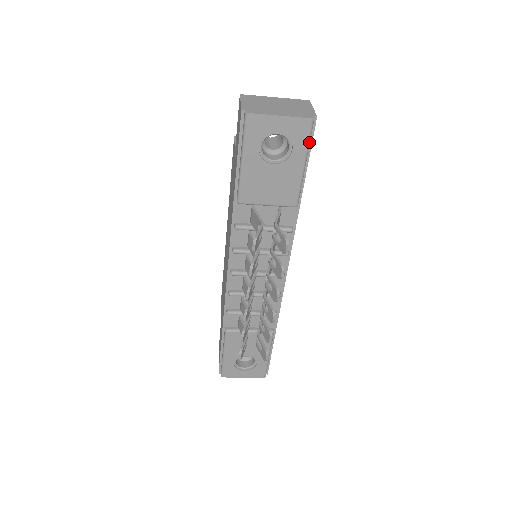
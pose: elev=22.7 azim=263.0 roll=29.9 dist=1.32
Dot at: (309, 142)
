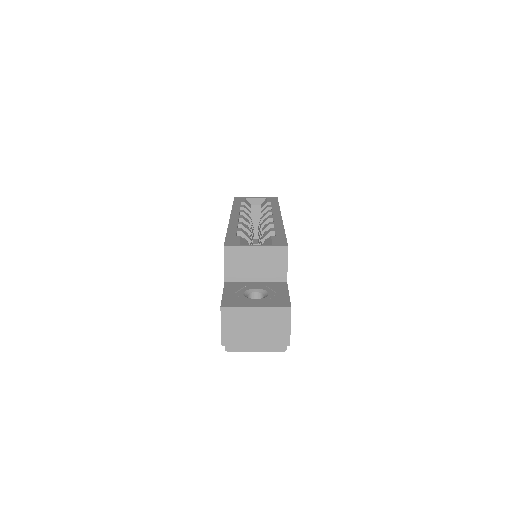
Dot at: occluded
